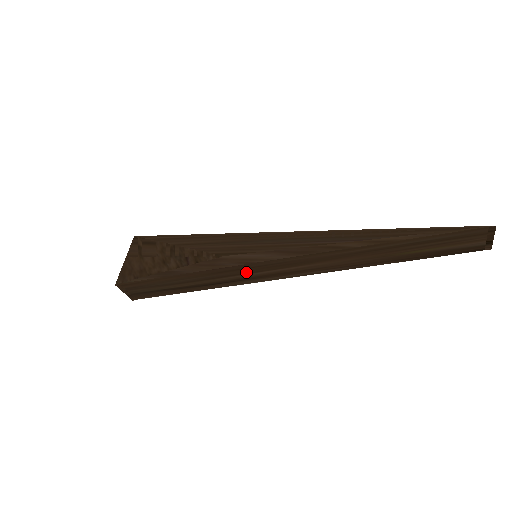
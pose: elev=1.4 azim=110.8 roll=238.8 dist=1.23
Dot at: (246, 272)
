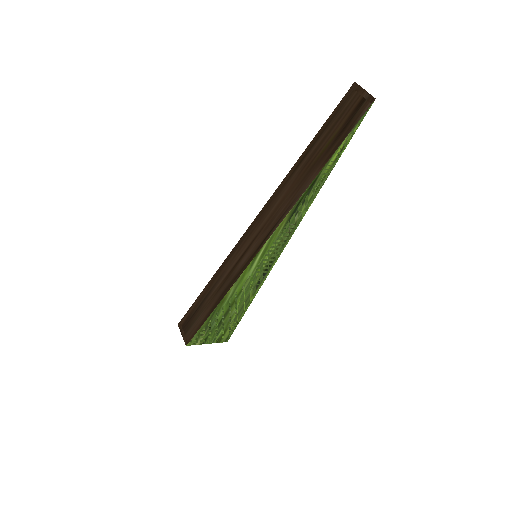
Dot at: (238, 256)
